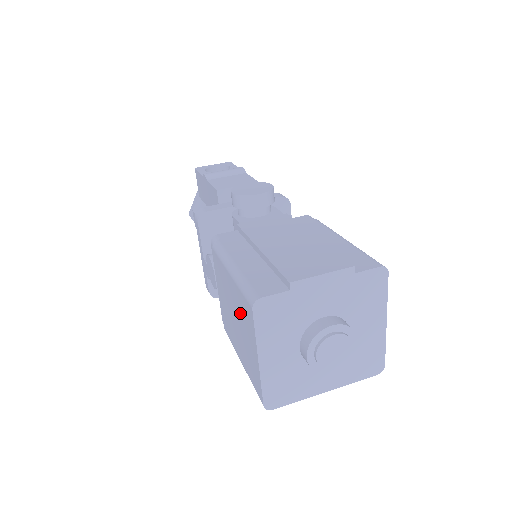
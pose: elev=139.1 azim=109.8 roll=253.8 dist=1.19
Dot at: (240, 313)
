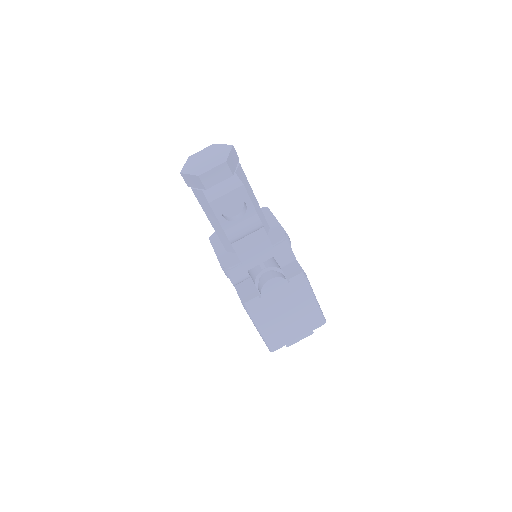
Dot at: occluded
